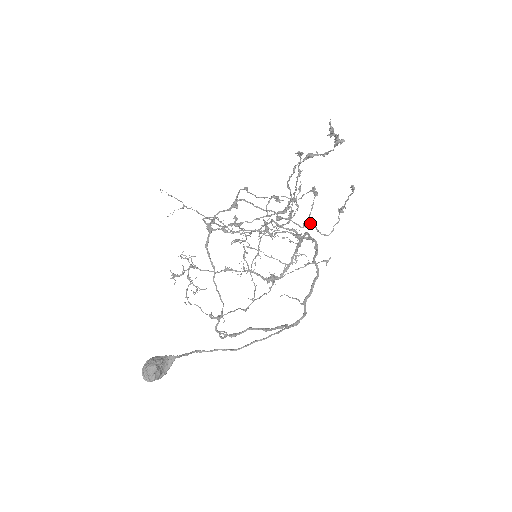
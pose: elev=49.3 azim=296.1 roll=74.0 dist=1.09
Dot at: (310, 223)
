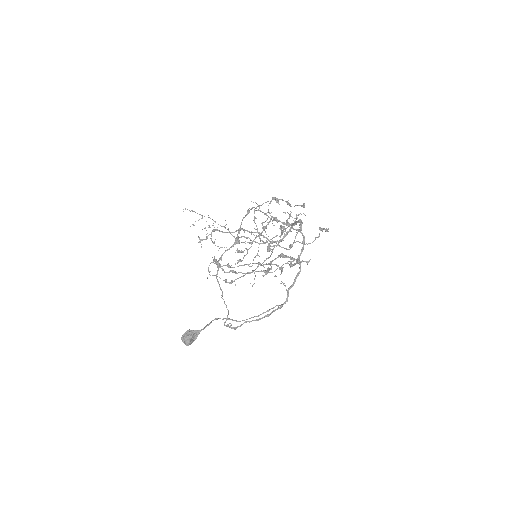
Dot at: (295, 242)
